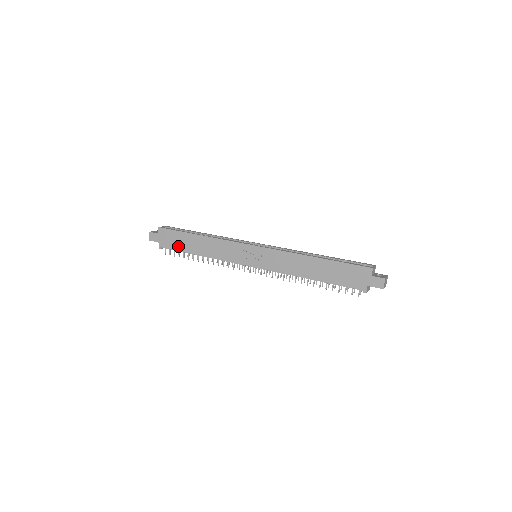
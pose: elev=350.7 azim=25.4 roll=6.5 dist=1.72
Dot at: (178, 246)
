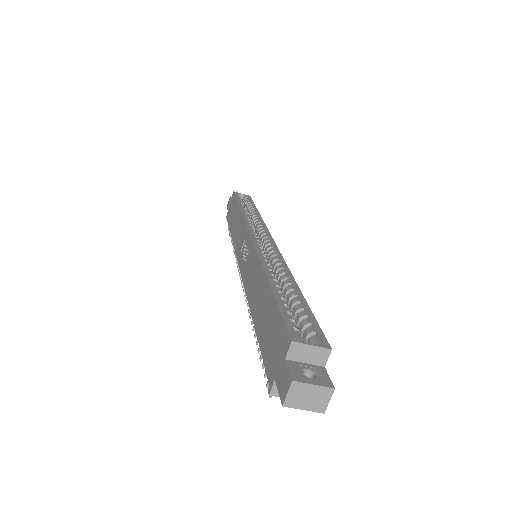
Dot at: (230, 219)
